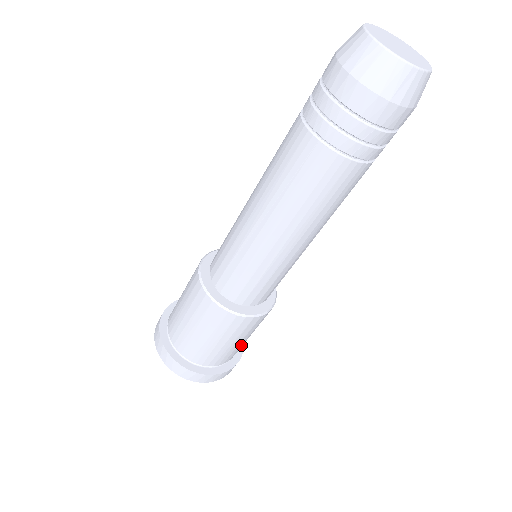
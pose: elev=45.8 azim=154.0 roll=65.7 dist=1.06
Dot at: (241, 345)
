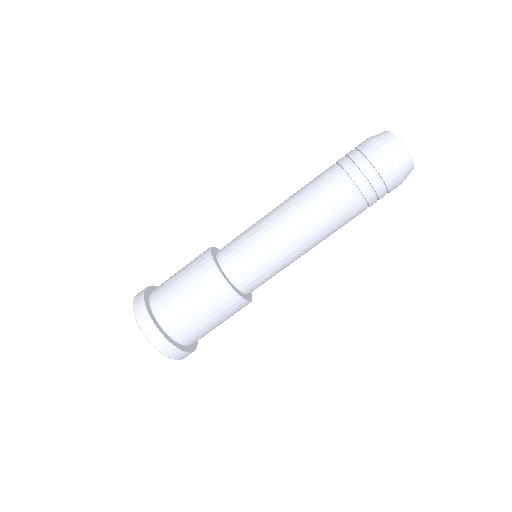
Dot at: (201, 327)
